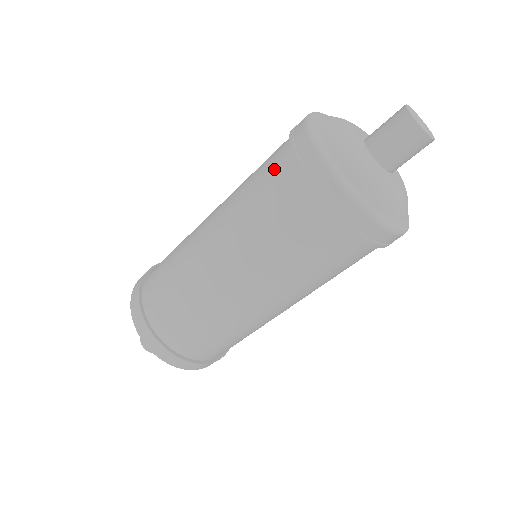
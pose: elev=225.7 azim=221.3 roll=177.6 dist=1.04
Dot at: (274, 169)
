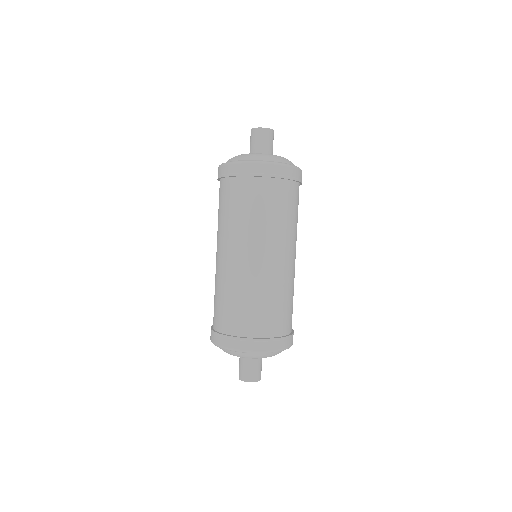
Dot at: occluded
